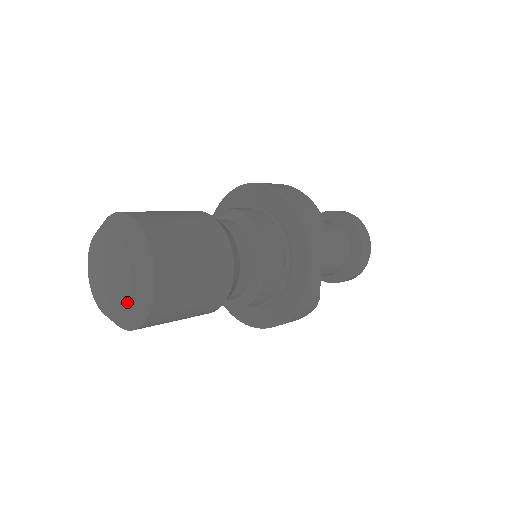
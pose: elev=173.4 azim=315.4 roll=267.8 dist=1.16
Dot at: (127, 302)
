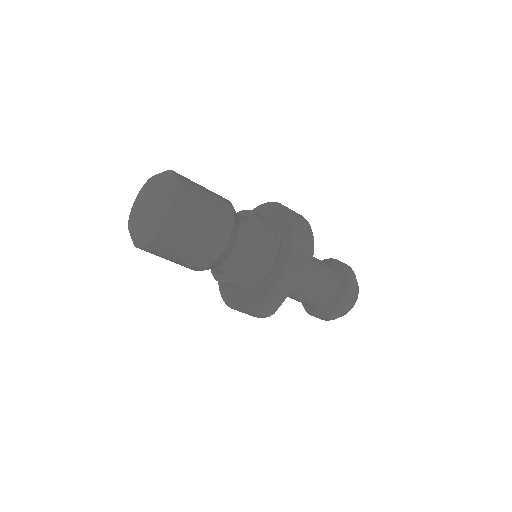
Dot at: (140, 229)
